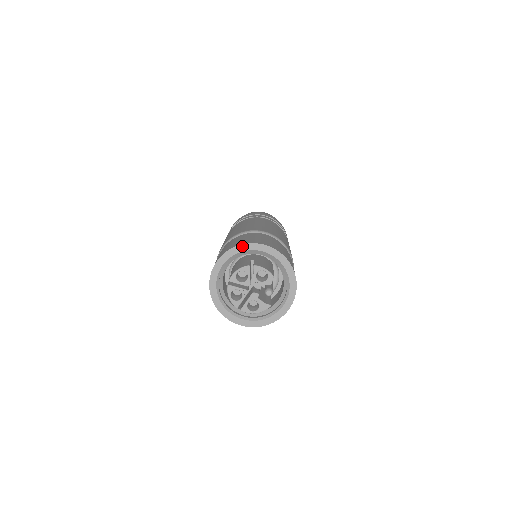
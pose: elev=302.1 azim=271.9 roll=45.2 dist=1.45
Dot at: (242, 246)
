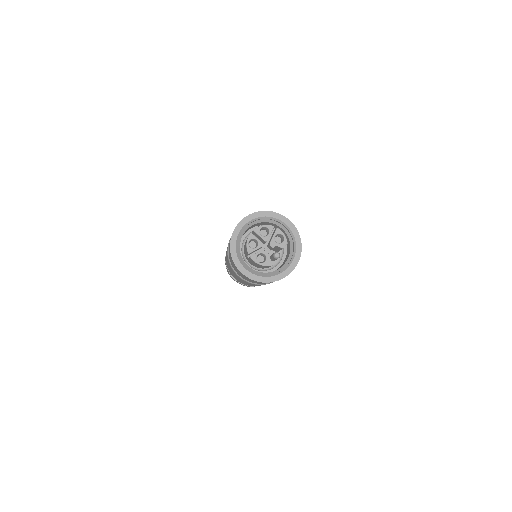
Dot at: (273, 213)
